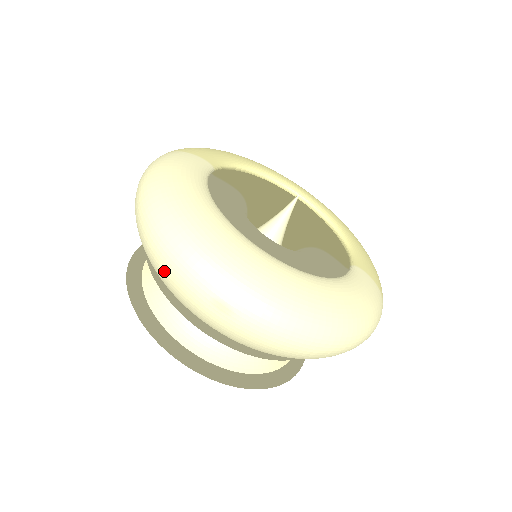
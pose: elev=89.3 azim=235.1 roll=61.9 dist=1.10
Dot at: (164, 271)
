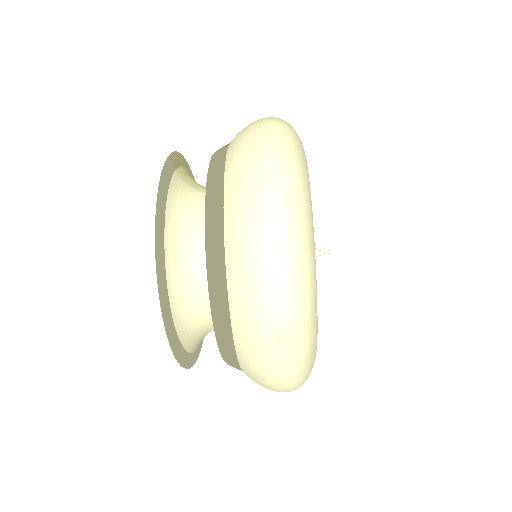
Dot at: (255, 269)
